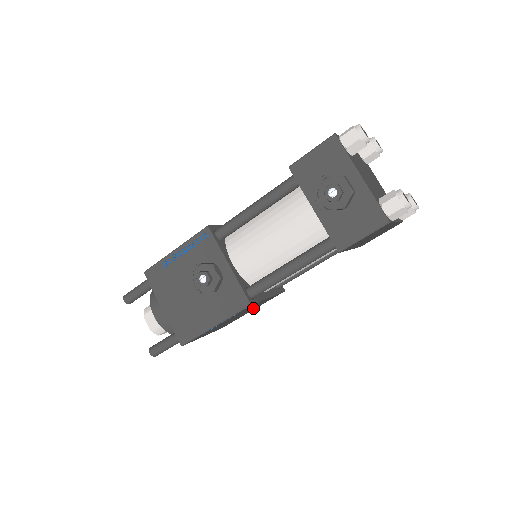
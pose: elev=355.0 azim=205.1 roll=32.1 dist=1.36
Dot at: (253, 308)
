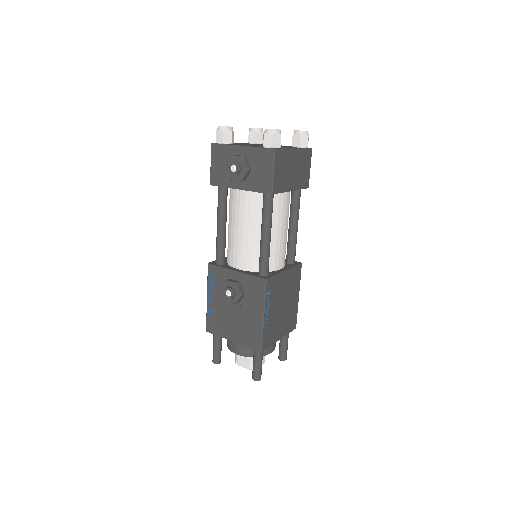
Dot at: (291, 292)
